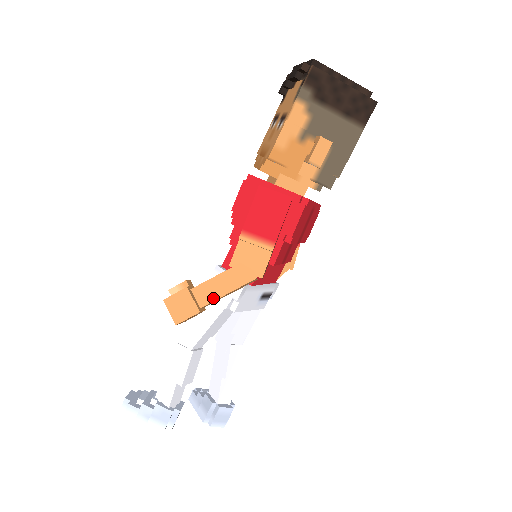
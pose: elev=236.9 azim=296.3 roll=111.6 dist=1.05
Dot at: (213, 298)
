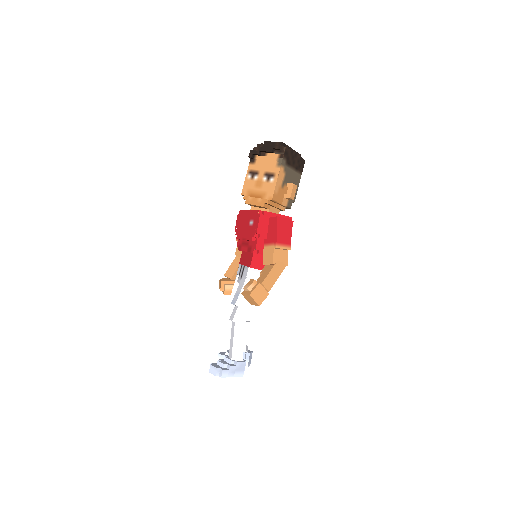
Dot at: (272, 284)
